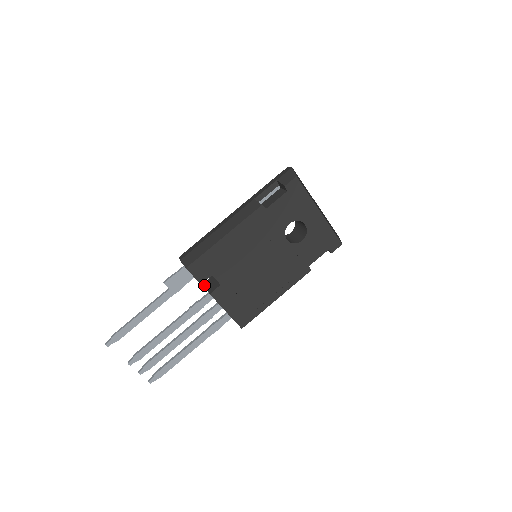
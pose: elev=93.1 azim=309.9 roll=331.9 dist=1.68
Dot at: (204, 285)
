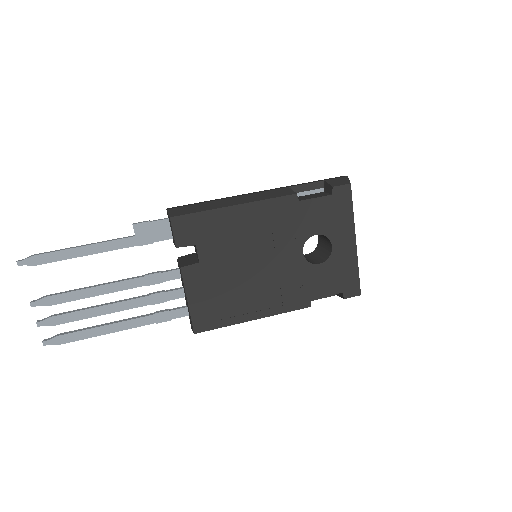
Dot at: occluded
